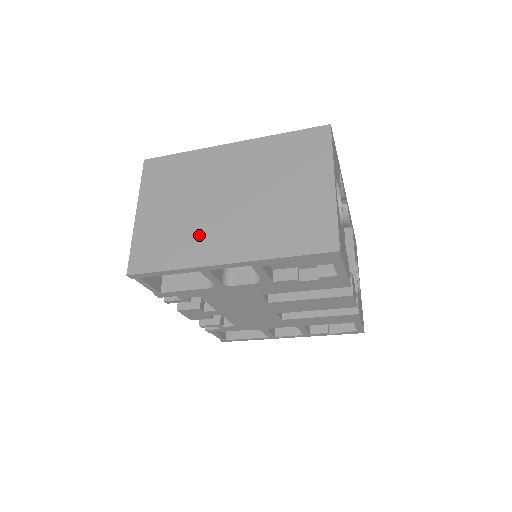
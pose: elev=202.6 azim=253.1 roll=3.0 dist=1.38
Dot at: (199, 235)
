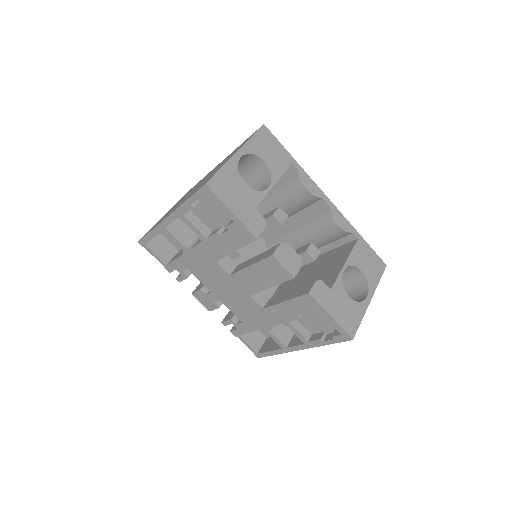
Dot at: occluded
